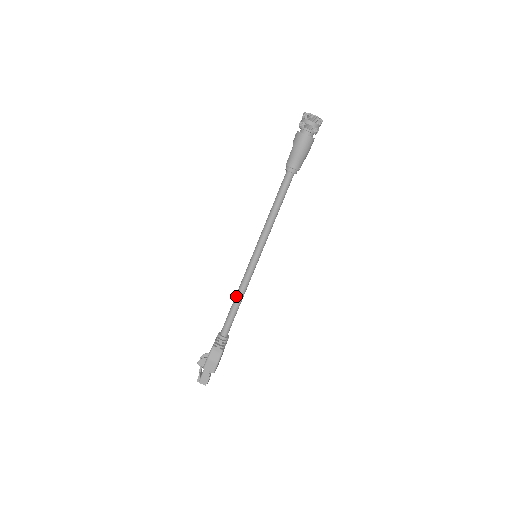
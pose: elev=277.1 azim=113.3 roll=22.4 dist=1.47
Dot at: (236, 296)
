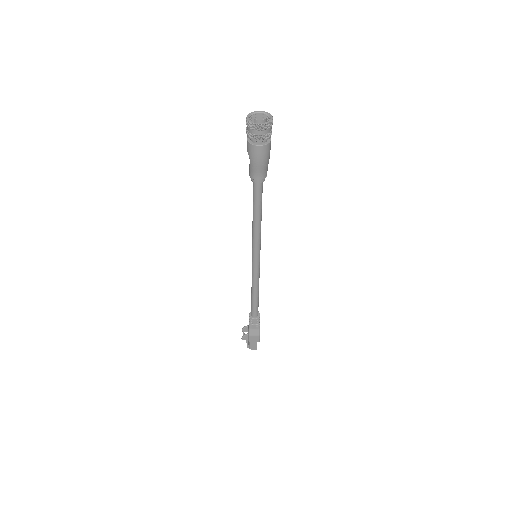
Dot at: (252, 289)
